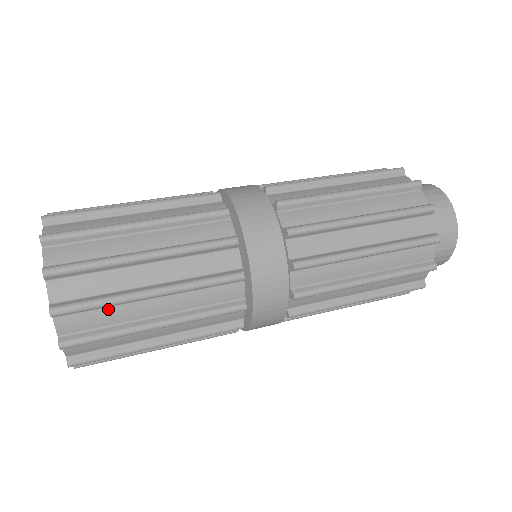
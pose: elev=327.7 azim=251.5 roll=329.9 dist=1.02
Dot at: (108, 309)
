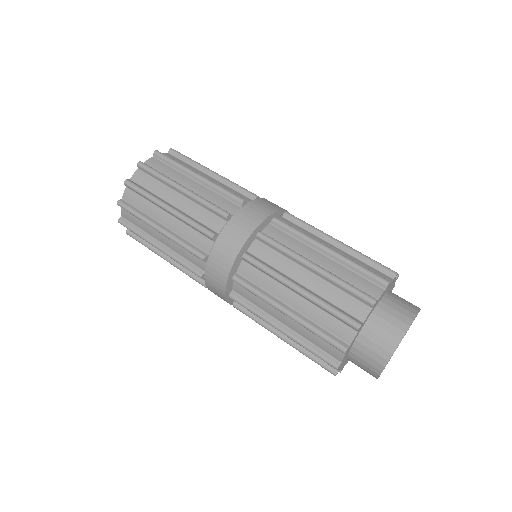
Dot at: occluded
